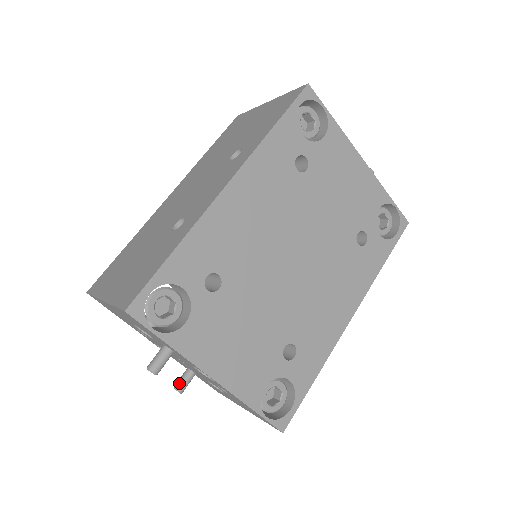
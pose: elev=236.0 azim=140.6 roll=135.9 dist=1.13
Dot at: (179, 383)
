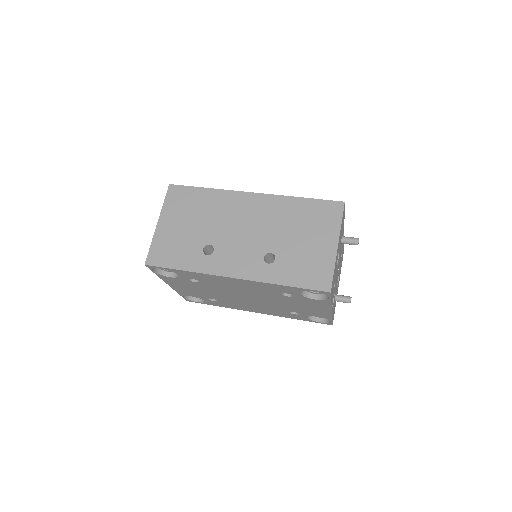
Dot at: occluded
